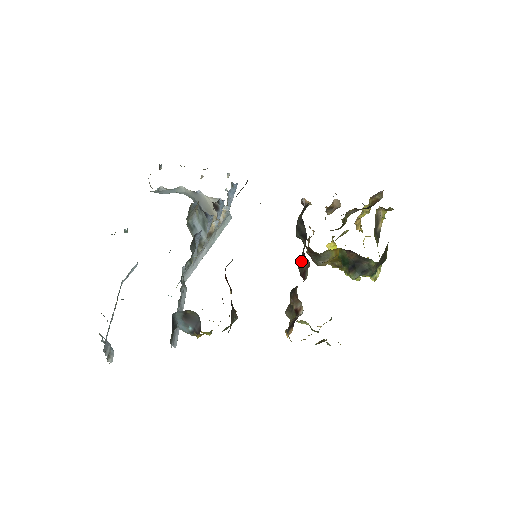
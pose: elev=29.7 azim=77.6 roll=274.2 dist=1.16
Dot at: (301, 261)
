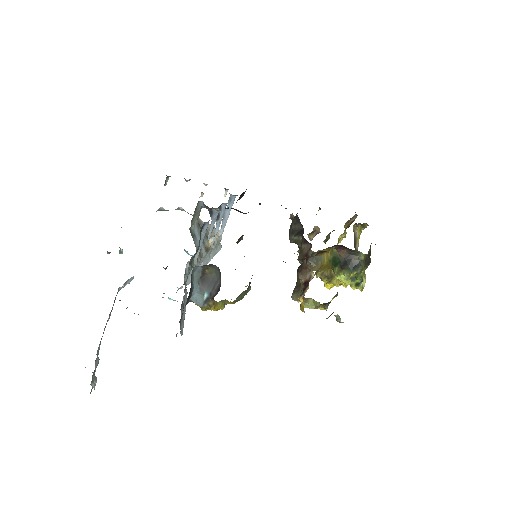
Dot at: (301, 250)
